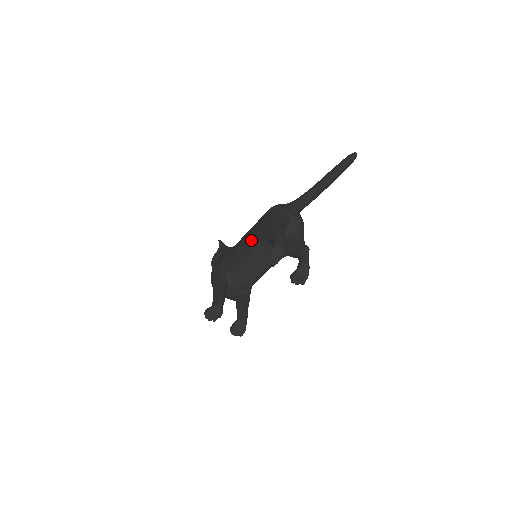
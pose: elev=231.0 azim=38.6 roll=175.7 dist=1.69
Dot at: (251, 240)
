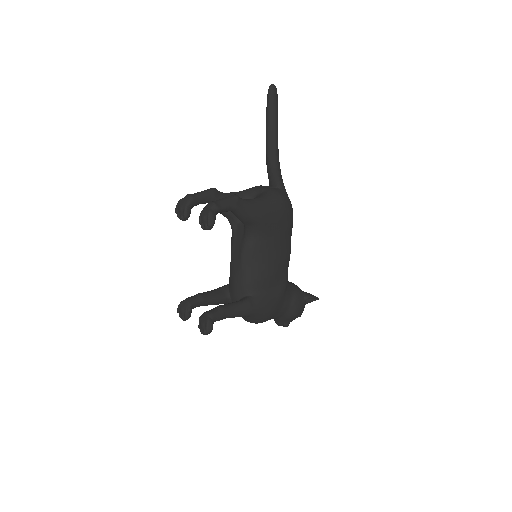
Dot at: occluded
